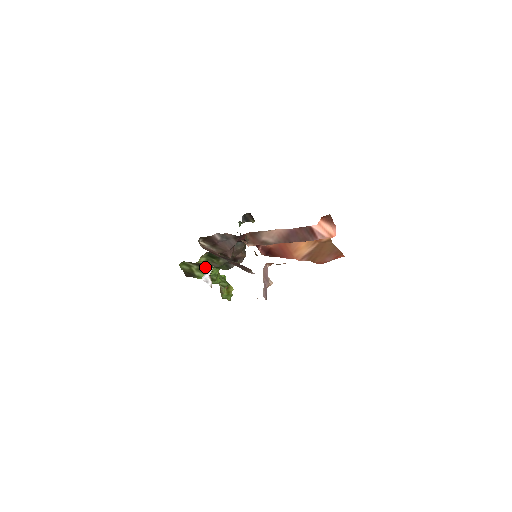
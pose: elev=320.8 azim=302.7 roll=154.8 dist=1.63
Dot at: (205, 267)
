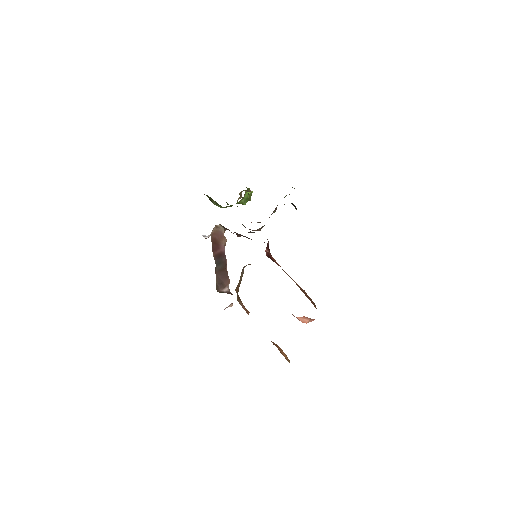
Dot at: occluded
